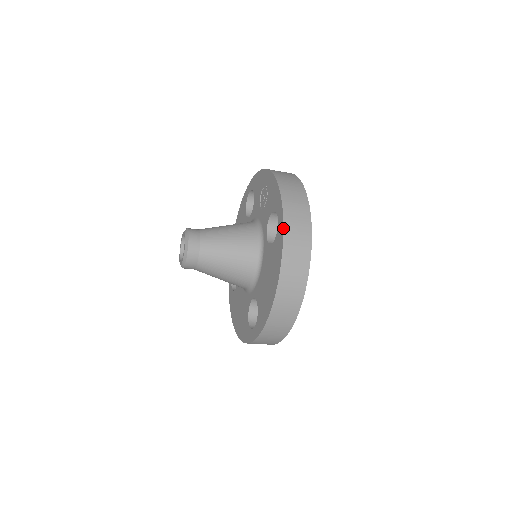
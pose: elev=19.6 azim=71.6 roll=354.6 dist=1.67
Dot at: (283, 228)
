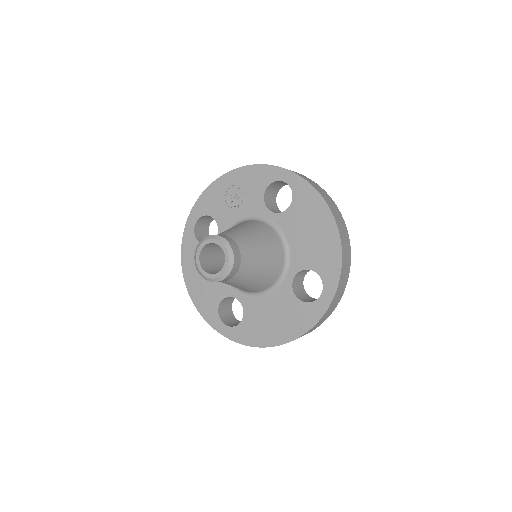
Dot at: (301, 176)
